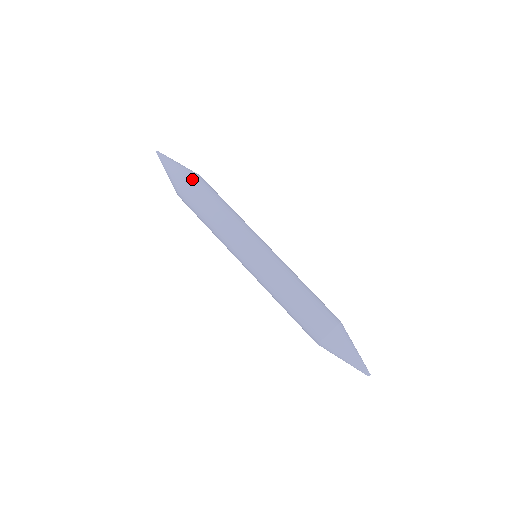
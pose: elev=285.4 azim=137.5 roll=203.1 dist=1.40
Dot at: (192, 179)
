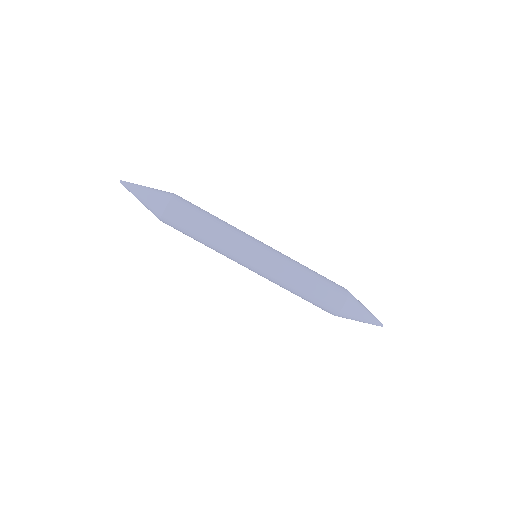
Dot at: (170, 206)
